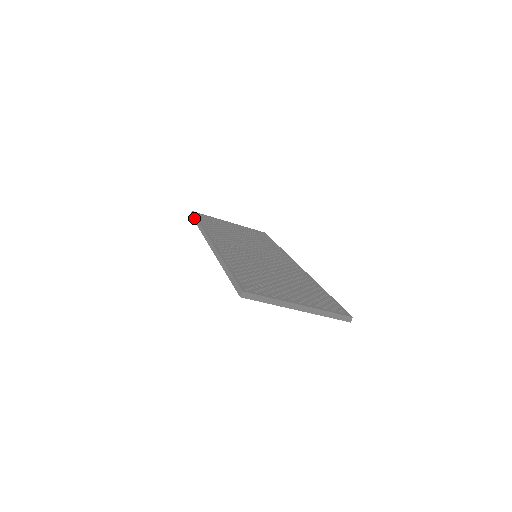
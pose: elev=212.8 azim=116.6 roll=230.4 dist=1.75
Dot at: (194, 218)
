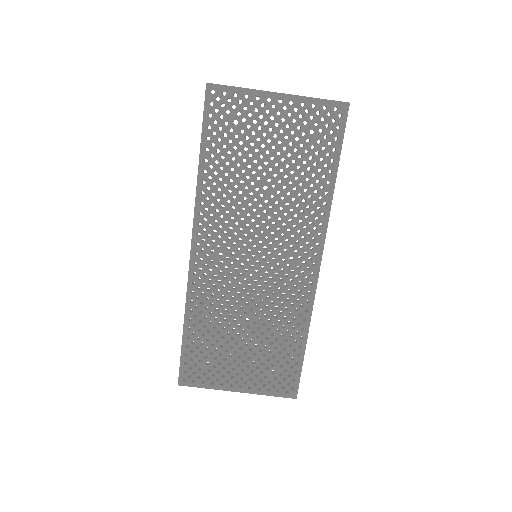
Dot at: (180, 358)
